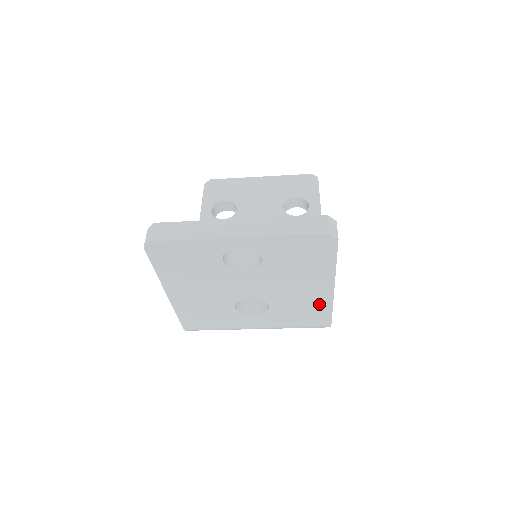
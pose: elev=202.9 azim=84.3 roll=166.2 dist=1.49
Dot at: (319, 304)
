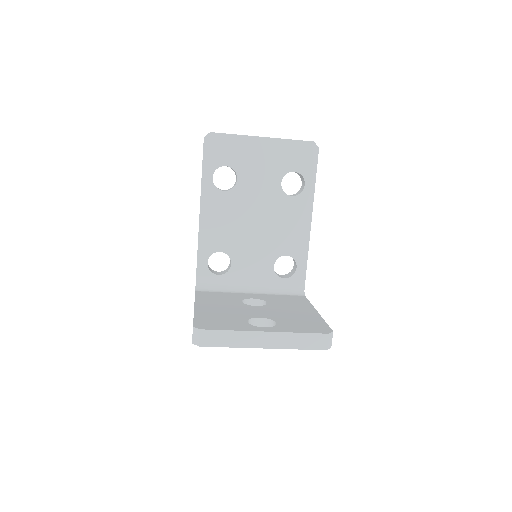
Dot at: occluded
